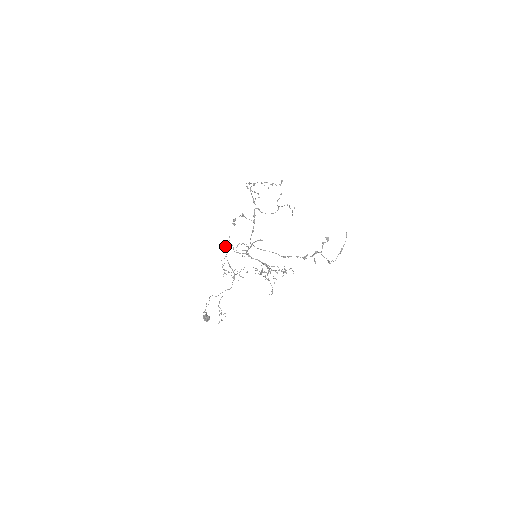
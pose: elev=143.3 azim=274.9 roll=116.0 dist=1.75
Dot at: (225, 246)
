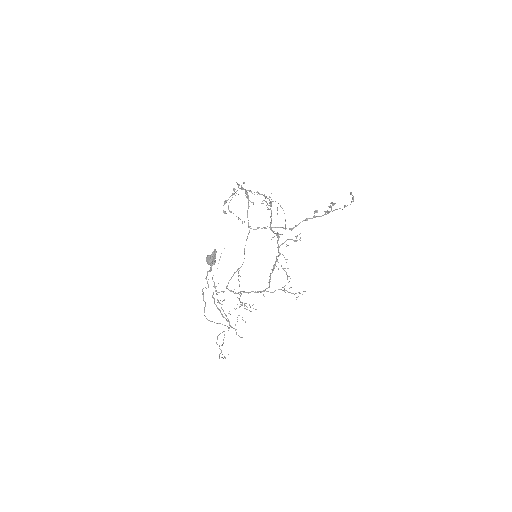
Dot at: (212, 295)
